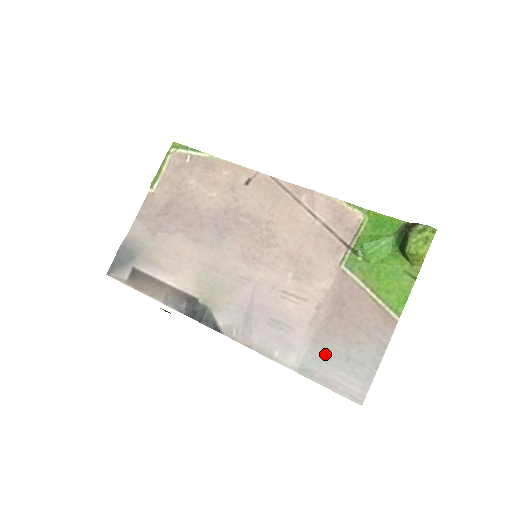
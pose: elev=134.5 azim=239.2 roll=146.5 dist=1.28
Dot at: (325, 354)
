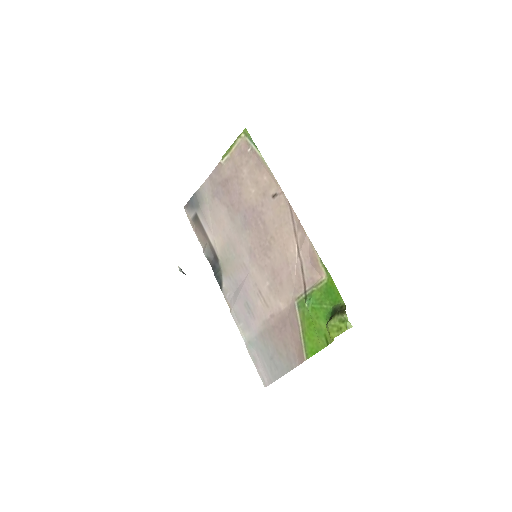
Dot at: (262, 346)
